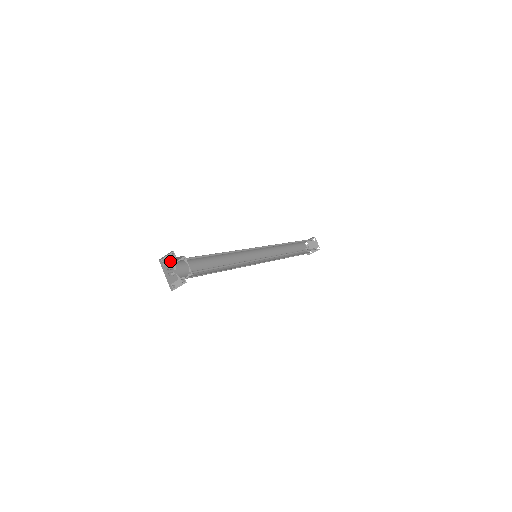
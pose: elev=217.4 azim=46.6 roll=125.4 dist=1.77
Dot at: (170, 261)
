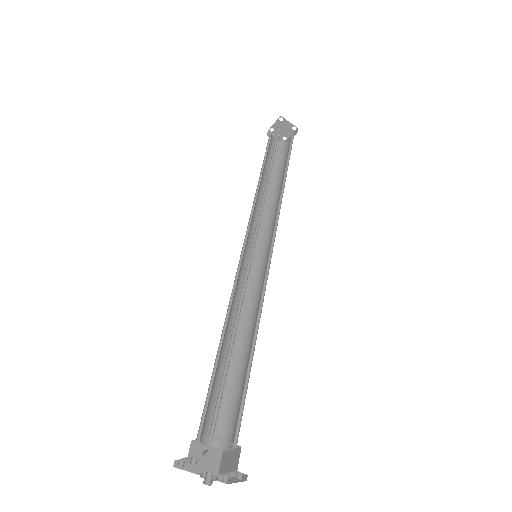
Dot at: occluded
